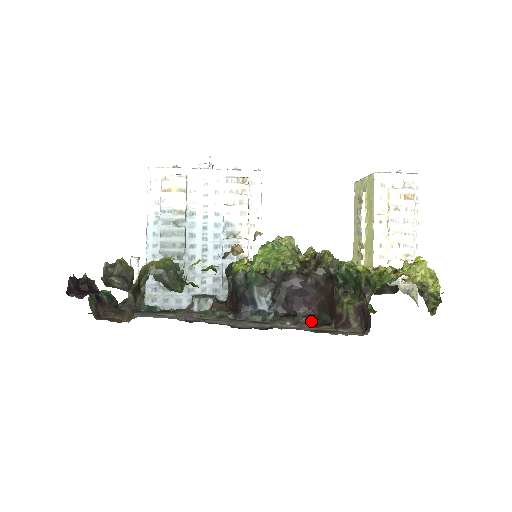
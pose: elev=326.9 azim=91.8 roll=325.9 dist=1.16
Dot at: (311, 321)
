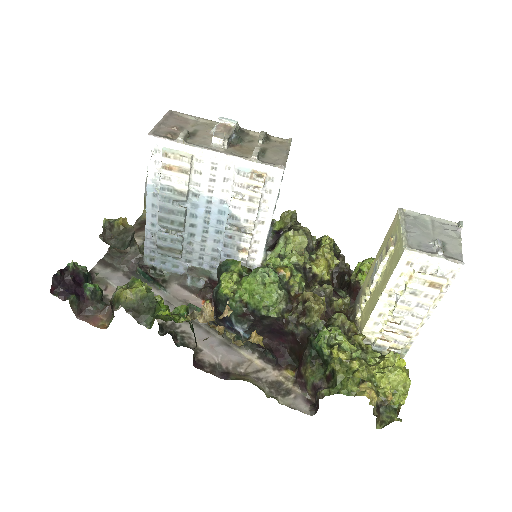
Dot at: (279, 358)
